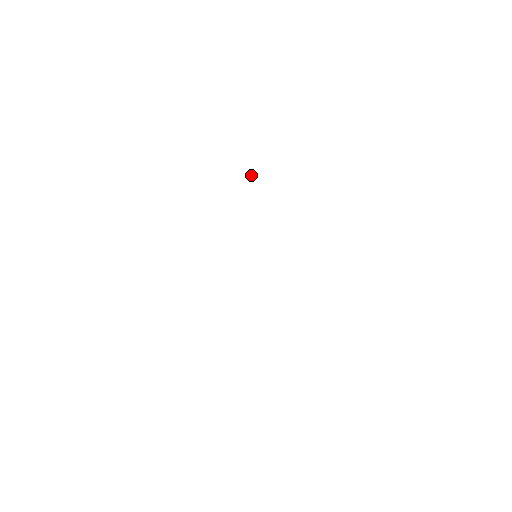
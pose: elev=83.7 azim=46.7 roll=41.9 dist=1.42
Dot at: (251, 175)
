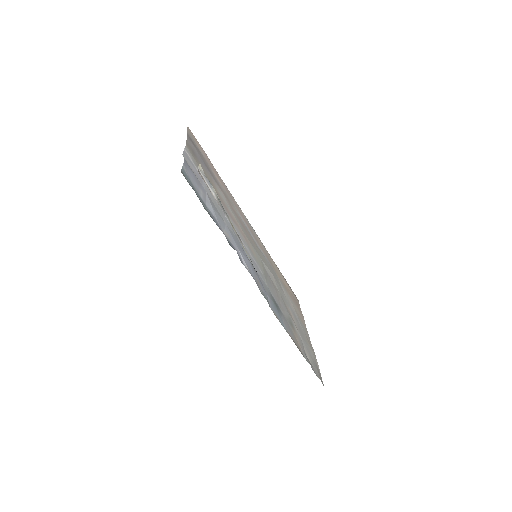
Dot at: (234, 249)
